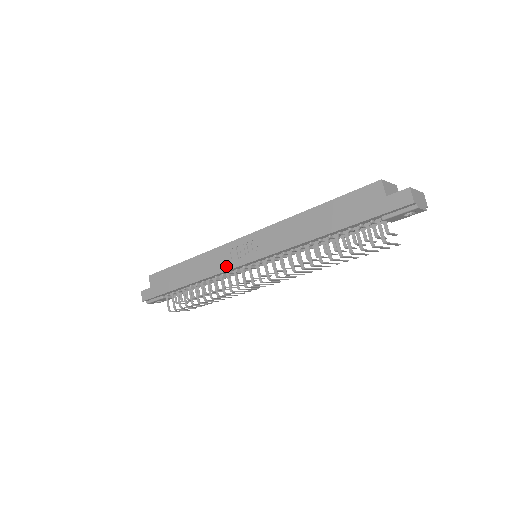
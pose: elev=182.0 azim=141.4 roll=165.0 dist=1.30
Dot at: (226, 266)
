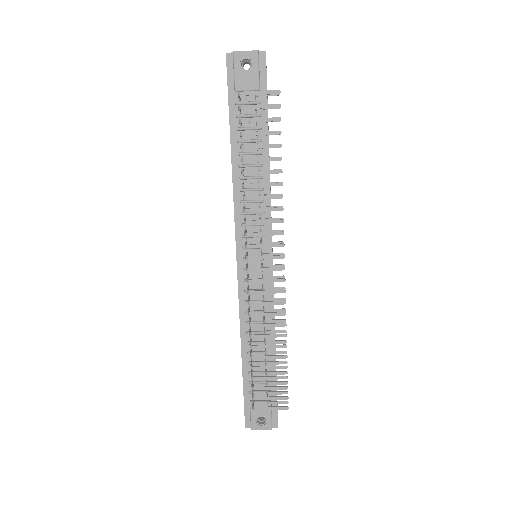
Dot at: (238, 286)
